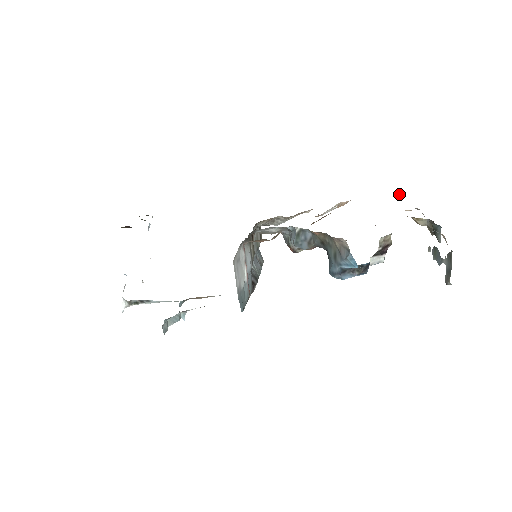
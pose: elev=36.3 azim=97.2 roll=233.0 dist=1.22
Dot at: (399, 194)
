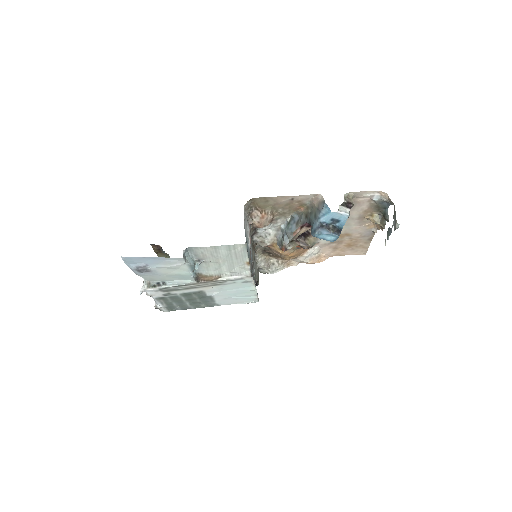
Dot at: (364, 253)
